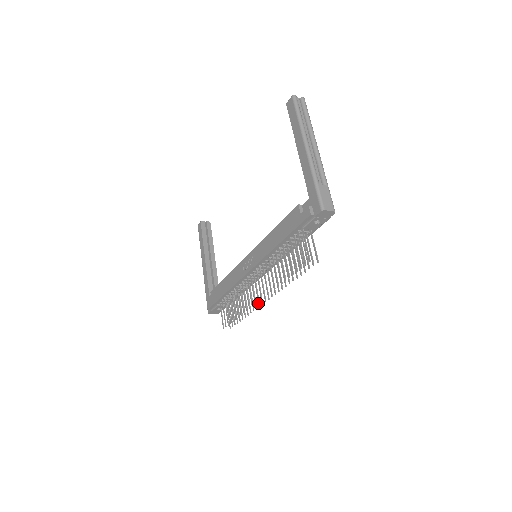
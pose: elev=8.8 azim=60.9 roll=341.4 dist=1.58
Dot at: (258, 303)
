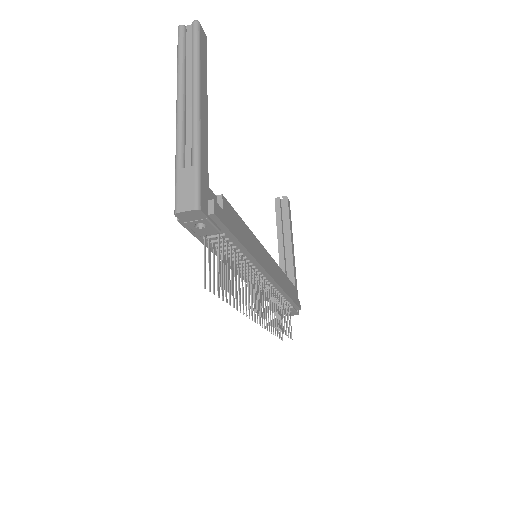
Dot at: (270, 319)
